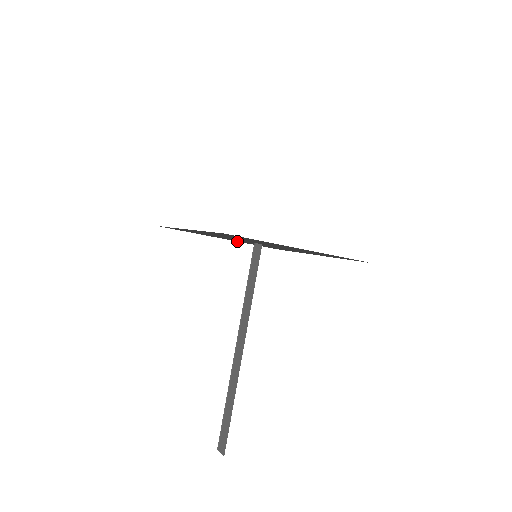
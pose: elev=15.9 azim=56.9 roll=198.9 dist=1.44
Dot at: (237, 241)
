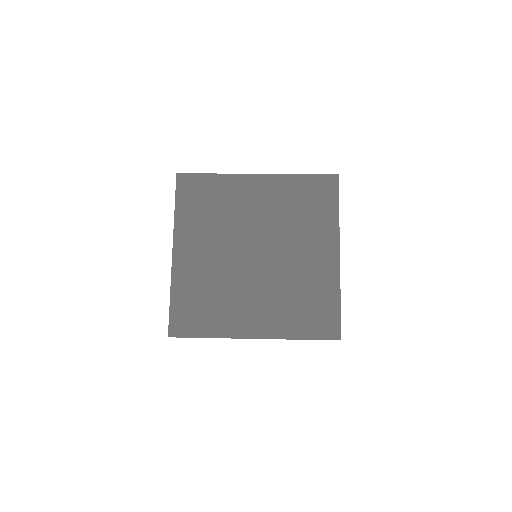
Dot at: (275, 176)
